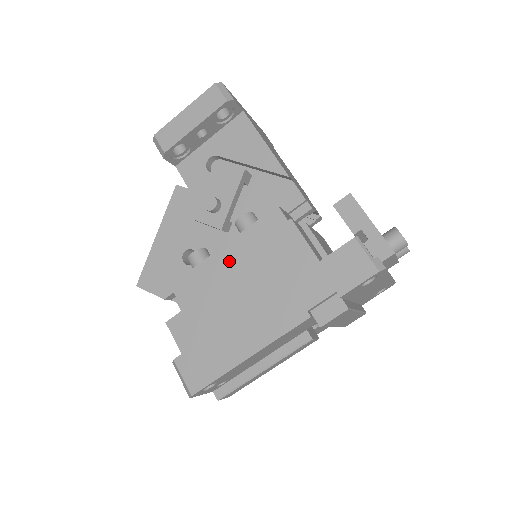
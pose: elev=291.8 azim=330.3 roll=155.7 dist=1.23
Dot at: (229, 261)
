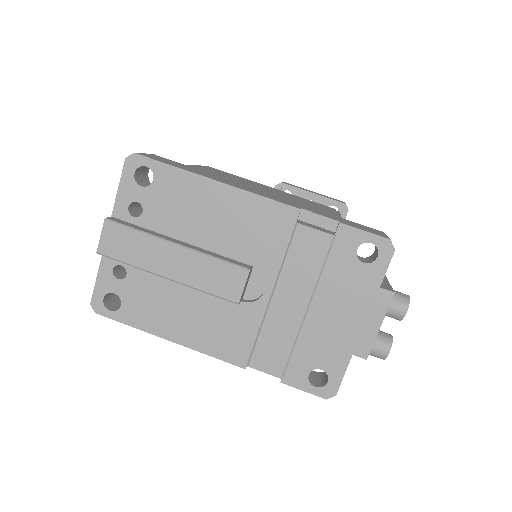
Dot at: (268, 187)
